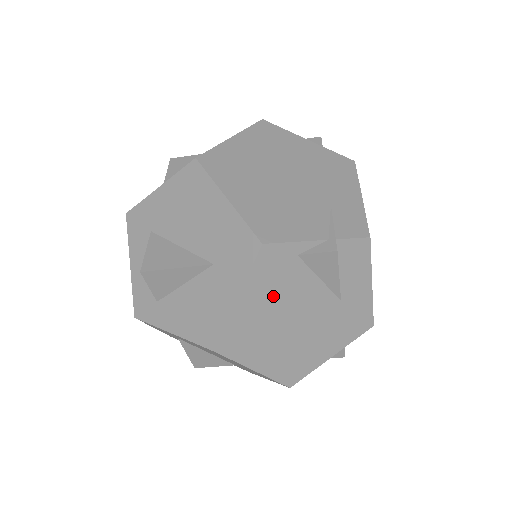
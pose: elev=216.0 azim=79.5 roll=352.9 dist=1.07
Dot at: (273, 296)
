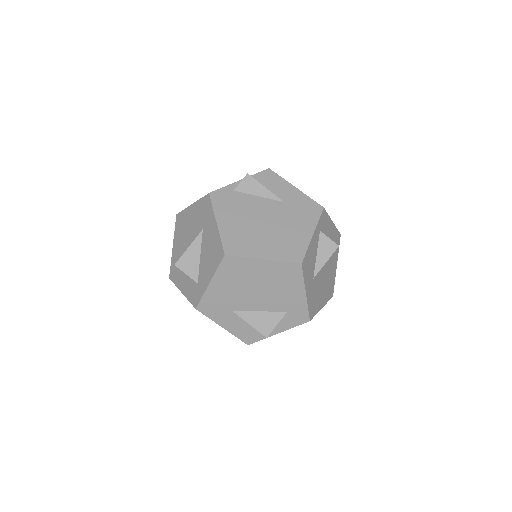
Dot at: (237, 214)
